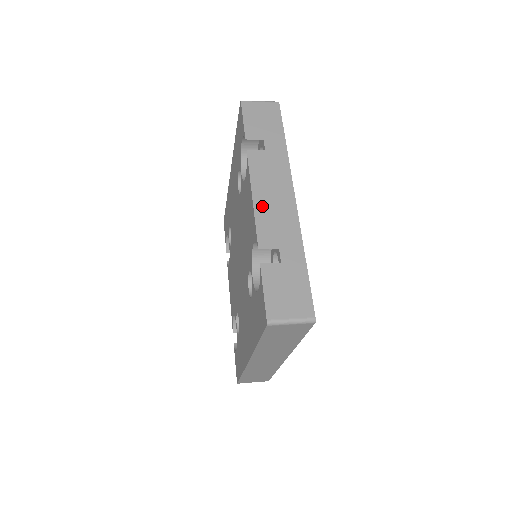
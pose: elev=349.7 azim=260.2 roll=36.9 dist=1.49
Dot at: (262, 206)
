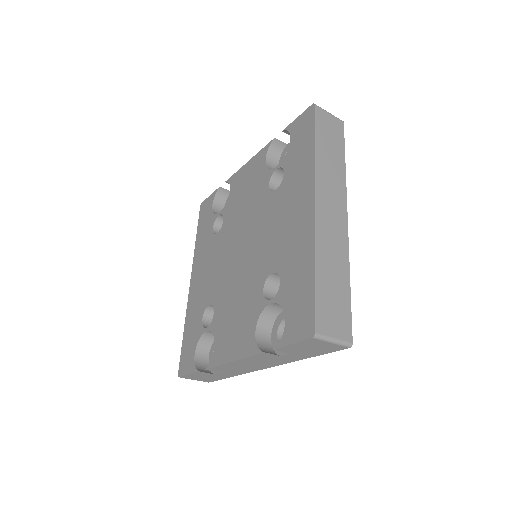
Dot at: occluded
